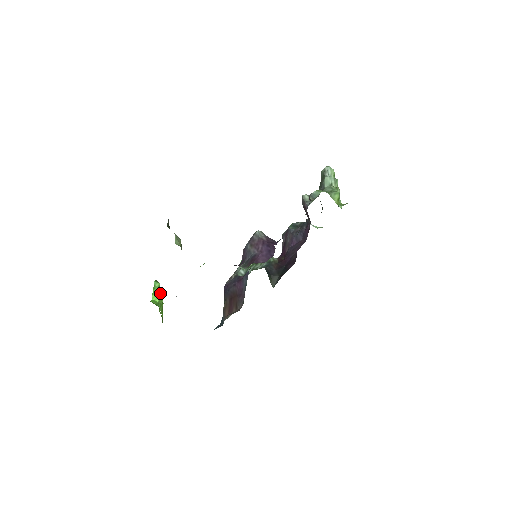
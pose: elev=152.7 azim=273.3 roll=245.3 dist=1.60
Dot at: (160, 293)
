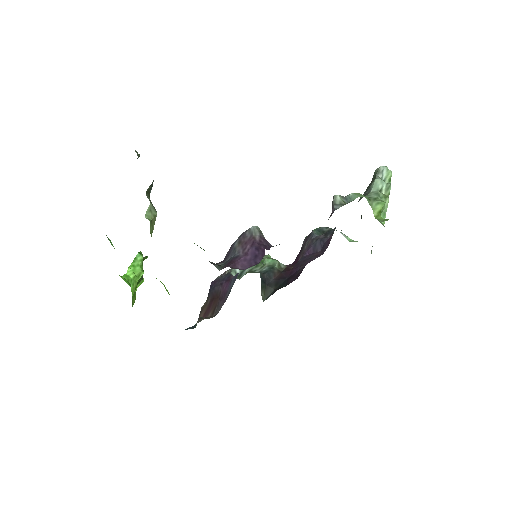
Dot at: (139, 268)
